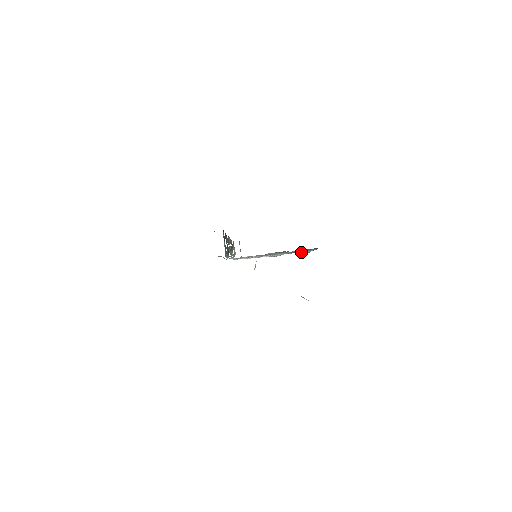
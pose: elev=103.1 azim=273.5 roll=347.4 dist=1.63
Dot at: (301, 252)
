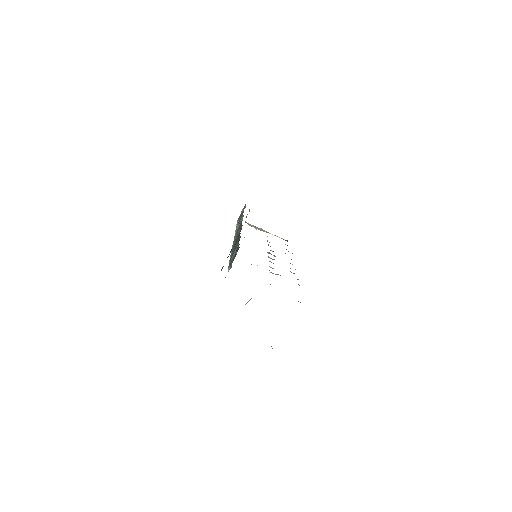
Dot at: occluded
